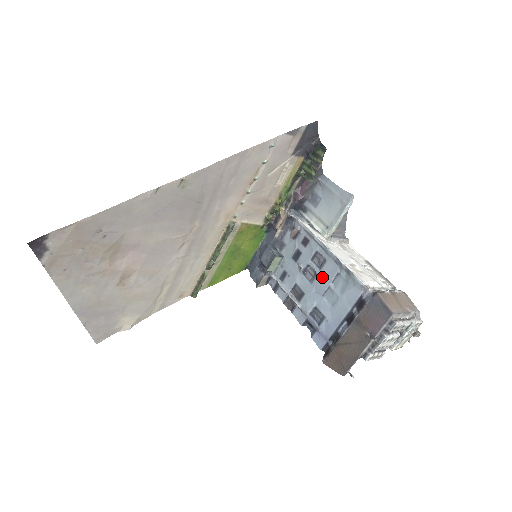
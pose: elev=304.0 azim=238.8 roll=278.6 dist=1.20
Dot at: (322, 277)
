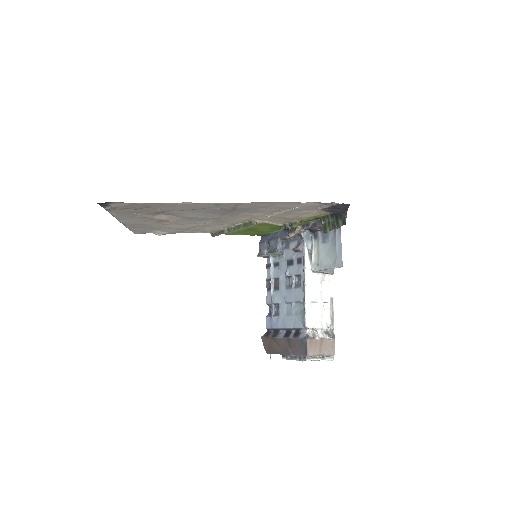
Dot at: (292, 293)
